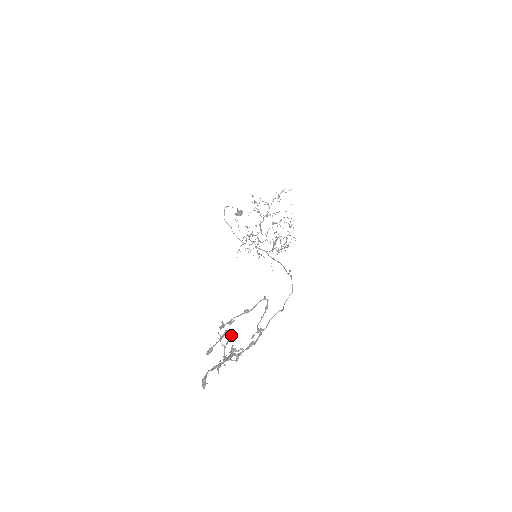
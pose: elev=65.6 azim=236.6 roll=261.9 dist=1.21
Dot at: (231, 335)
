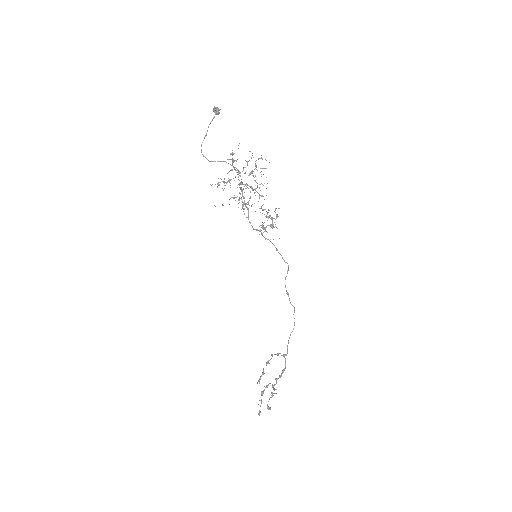
Dot at: occluded
